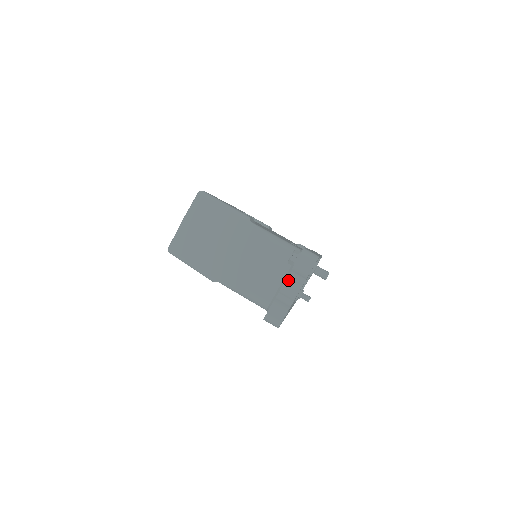
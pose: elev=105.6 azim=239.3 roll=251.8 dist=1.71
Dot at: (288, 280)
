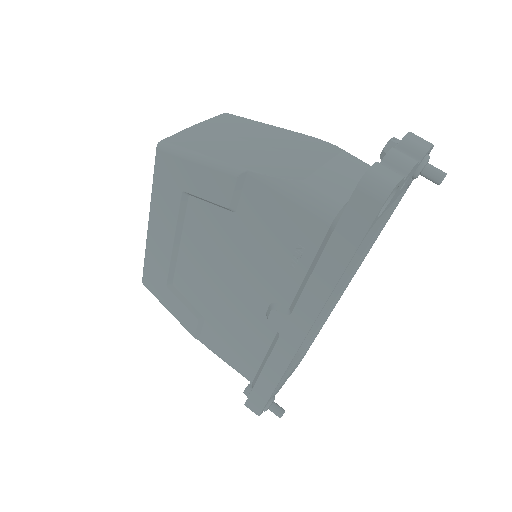
Dot at: (396, 149)
